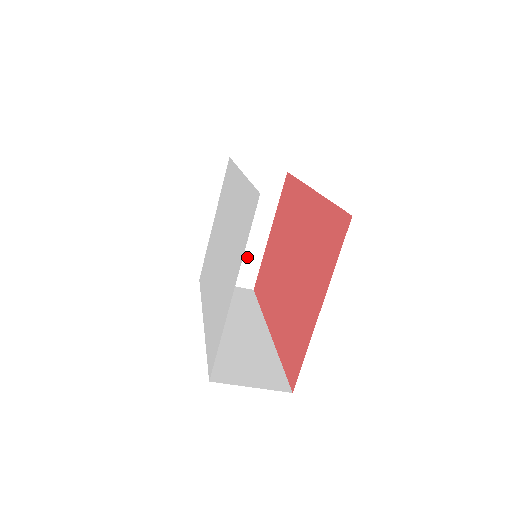
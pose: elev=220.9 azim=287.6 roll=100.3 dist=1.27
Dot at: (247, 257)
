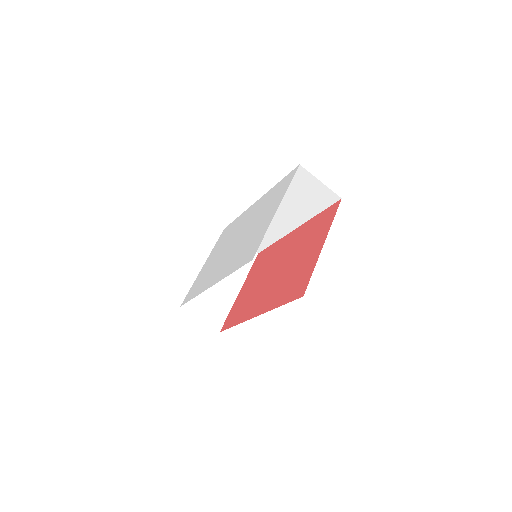
Dot at: (220, 303)
